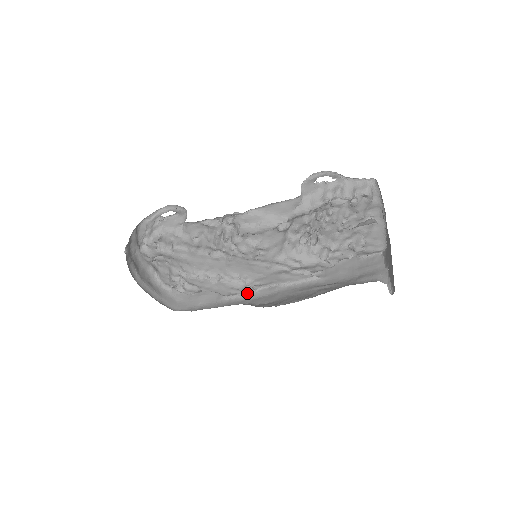
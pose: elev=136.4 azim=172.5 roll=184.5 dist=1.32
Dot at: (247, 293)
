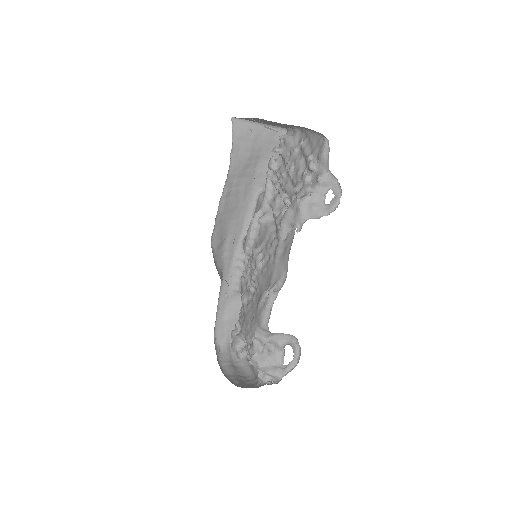
Dot at: occluded
